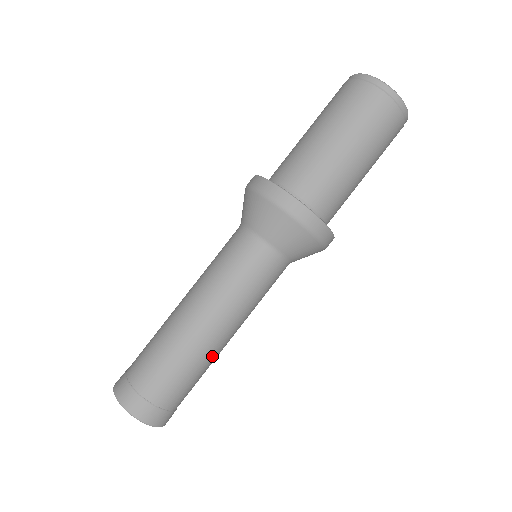
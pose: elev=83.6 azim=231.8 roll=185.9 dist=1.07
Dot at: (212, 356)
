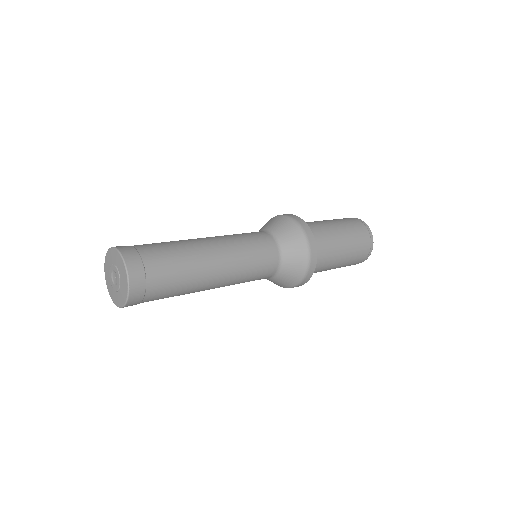
Dot at: (198, 288)
